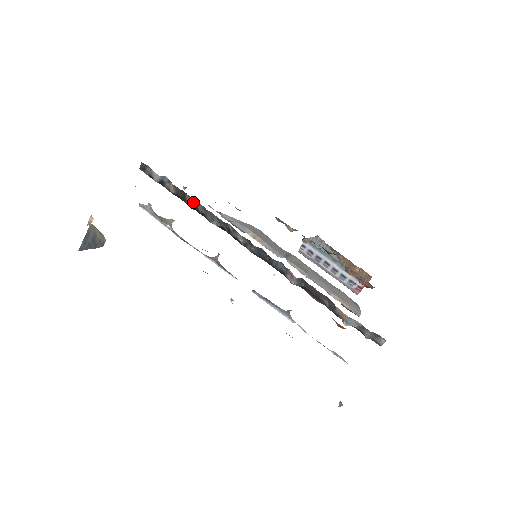
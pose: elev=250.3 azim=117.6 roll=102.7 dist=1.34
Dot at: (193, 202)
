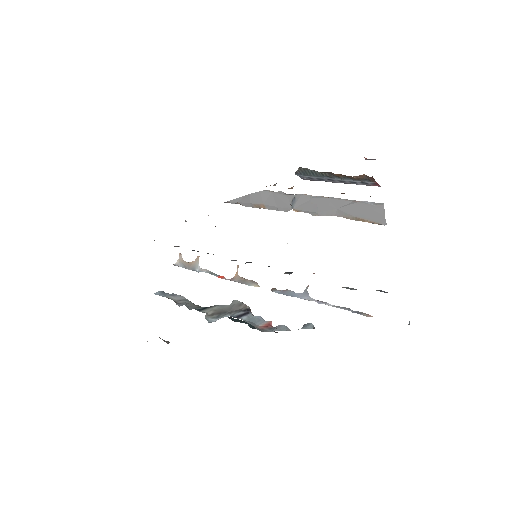
Dot at: occluded
